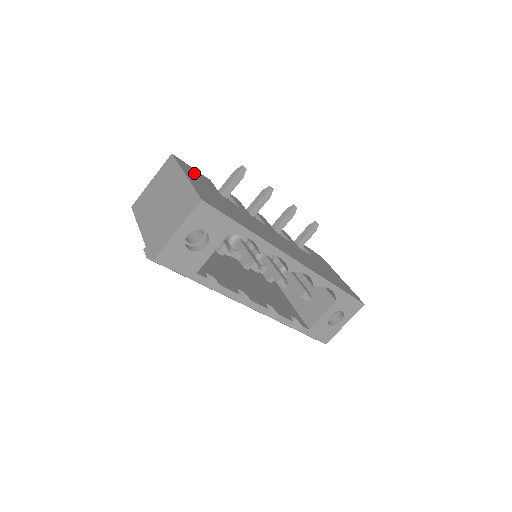
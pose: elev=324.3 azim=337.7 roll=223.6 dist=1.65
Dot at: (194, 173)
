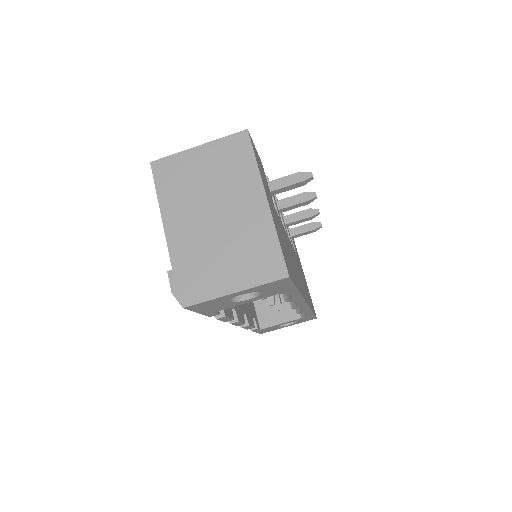
Dot at: occluded
